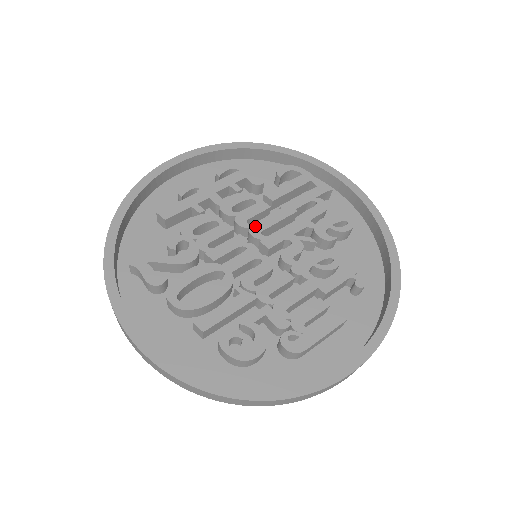
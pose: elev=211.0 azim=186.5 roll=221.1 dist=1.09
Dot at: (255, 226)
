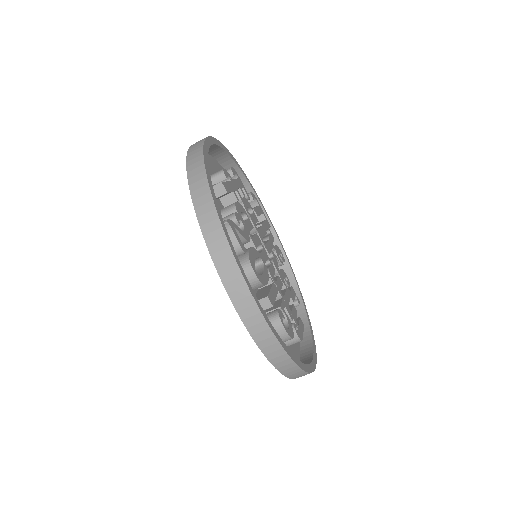
Dot at: (259, 232)
